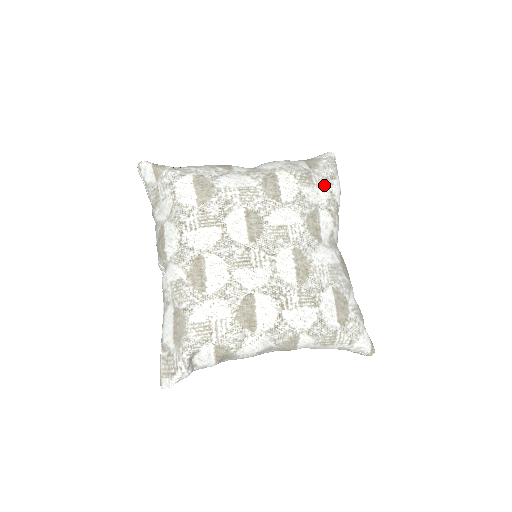
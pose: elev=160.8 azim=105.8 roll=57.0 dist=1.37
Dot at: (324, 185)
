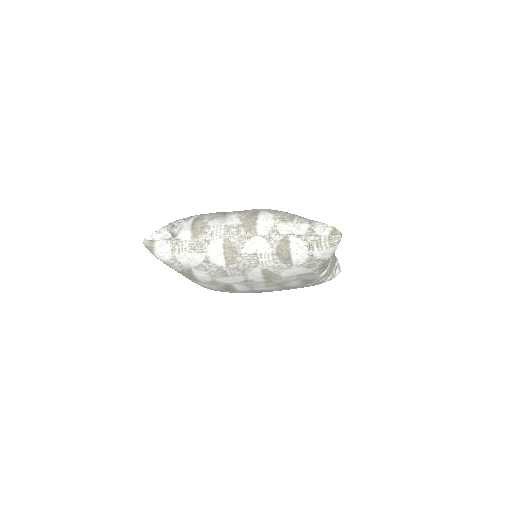
Dot at: occluded
